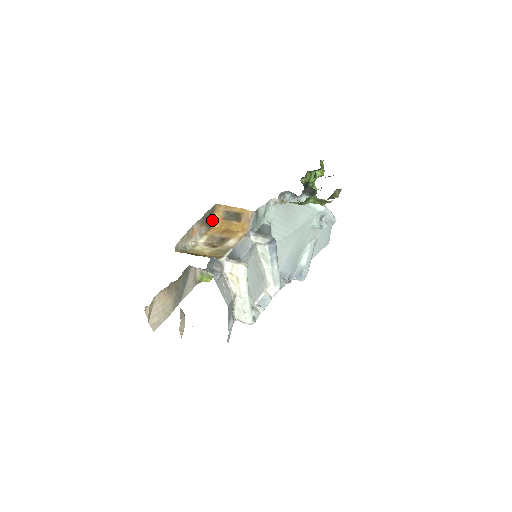
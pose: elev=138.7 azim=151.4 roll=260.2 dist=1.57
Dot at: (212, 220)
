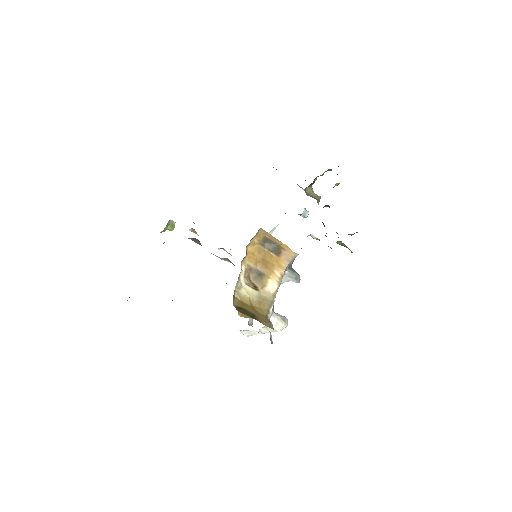
Dot at: (249, 243)
